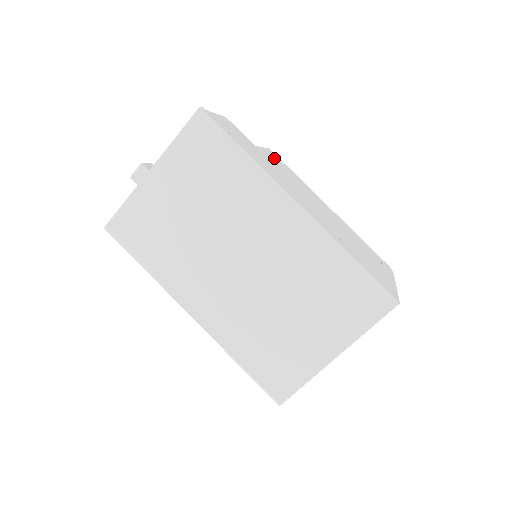
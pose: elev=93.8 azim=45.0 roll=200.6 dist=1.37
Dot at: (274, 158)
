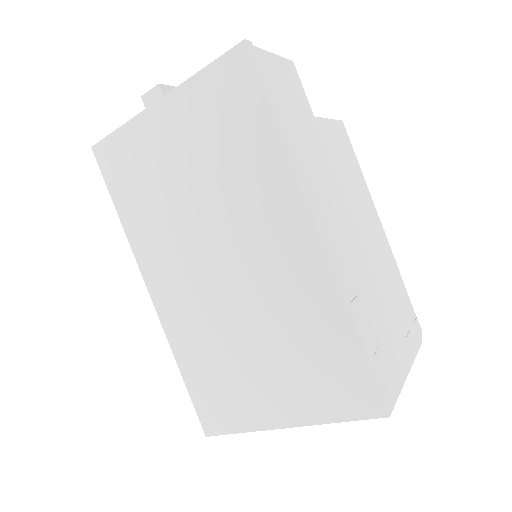
Dot at: (338, 139)
